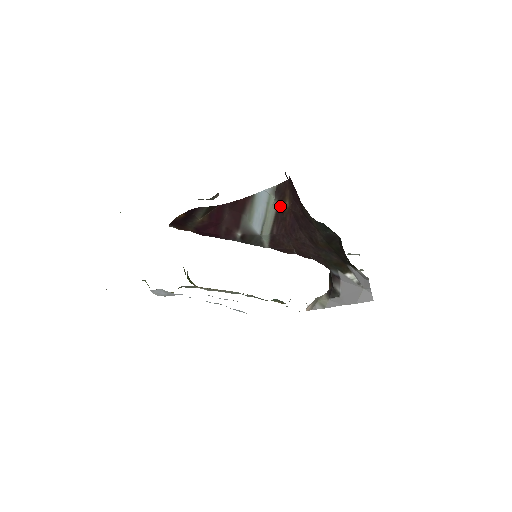
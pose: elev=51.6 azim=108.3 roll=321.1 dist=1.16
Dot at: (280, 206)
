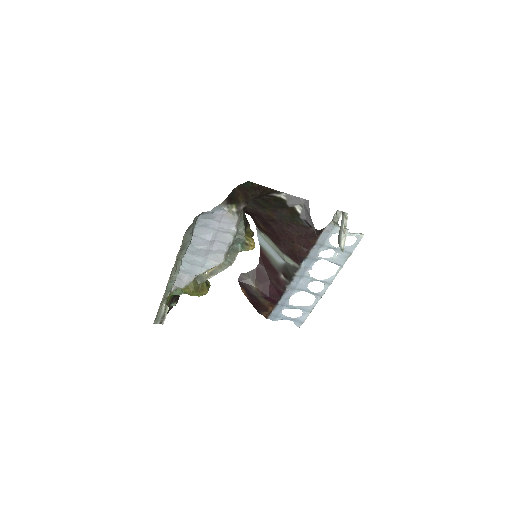
Dot at: (265, 232)
